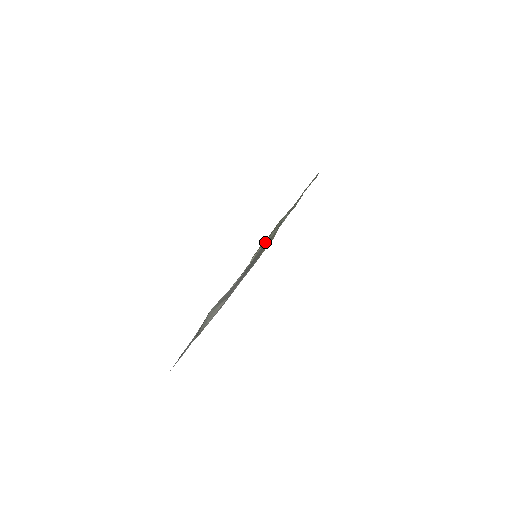
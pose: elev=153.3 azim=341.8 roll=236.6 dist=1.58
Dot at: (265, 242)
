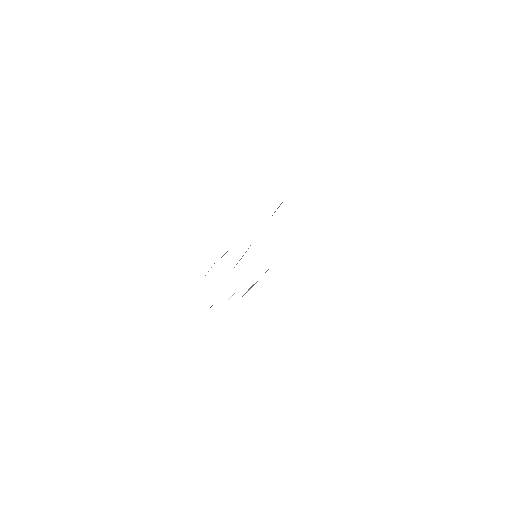
Dot at: occluded
